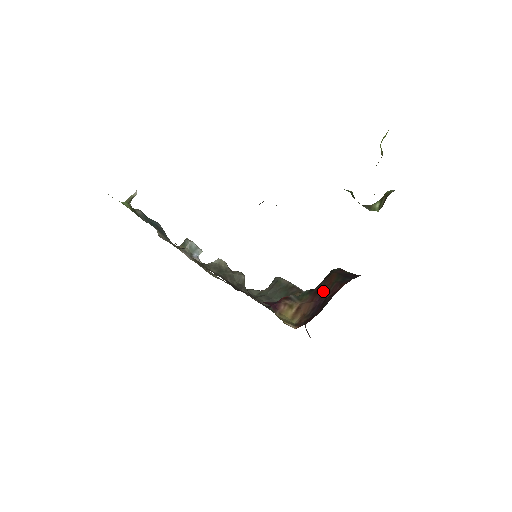
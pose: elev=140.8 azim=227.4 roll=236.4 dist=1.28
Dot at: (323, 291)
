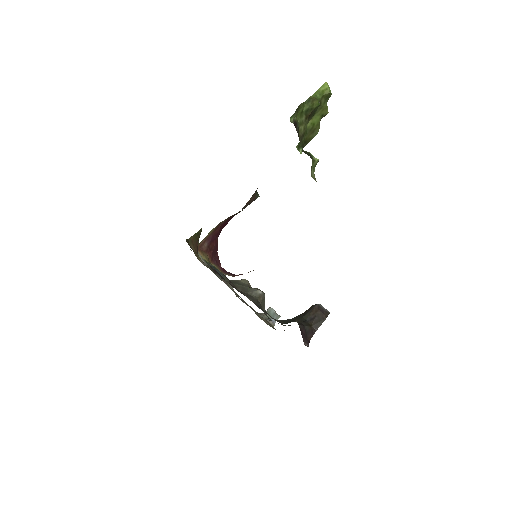
Dot at: occluded
